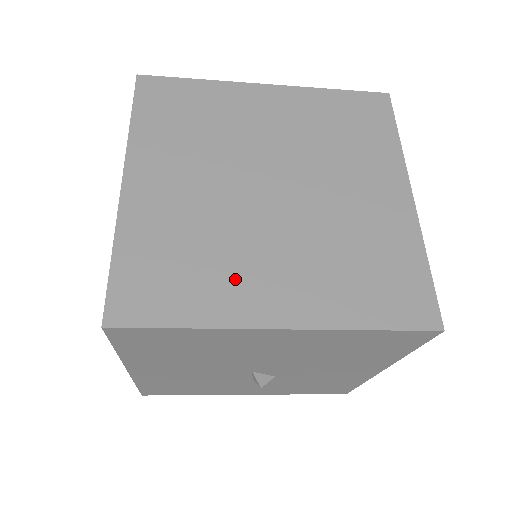
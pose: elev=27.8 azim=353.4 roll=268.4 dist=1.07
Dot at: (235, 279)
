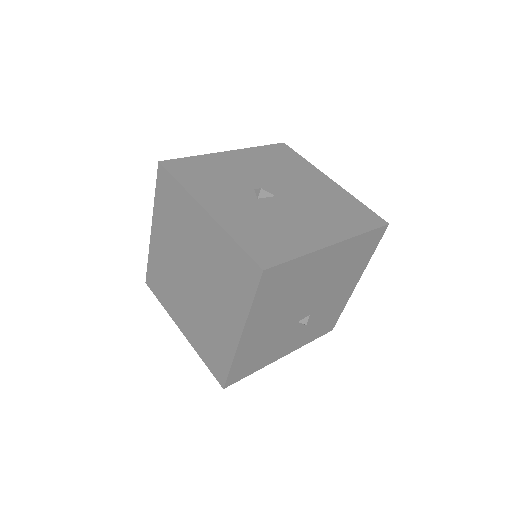
Dot at: (174, 302)
